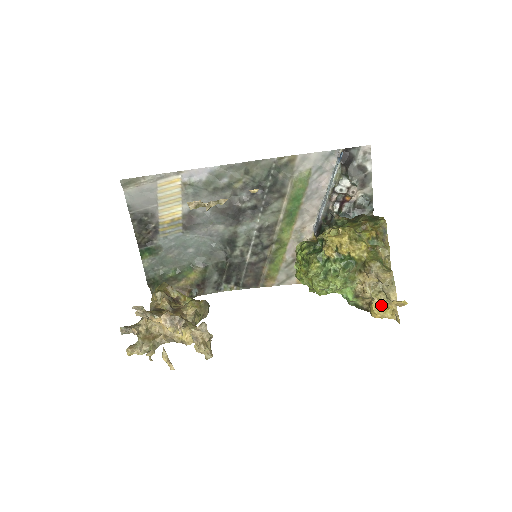
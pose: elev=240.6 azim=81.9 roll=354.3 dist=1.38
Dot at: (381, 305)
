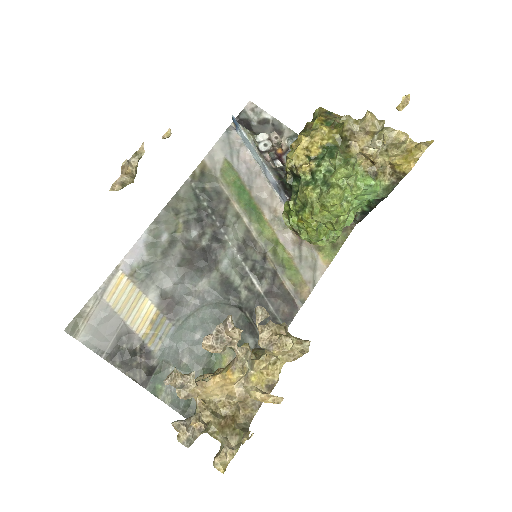
Dot at: (402, 157)
